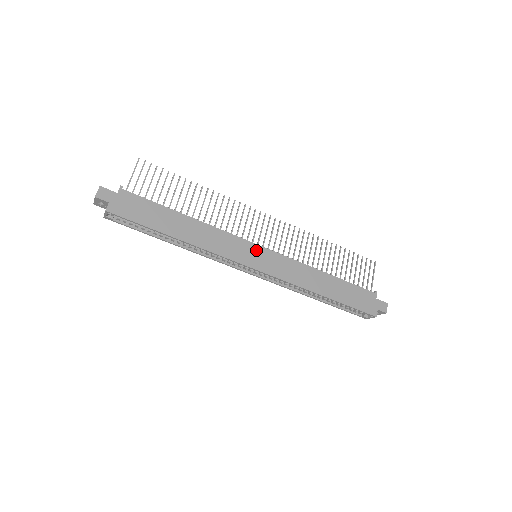
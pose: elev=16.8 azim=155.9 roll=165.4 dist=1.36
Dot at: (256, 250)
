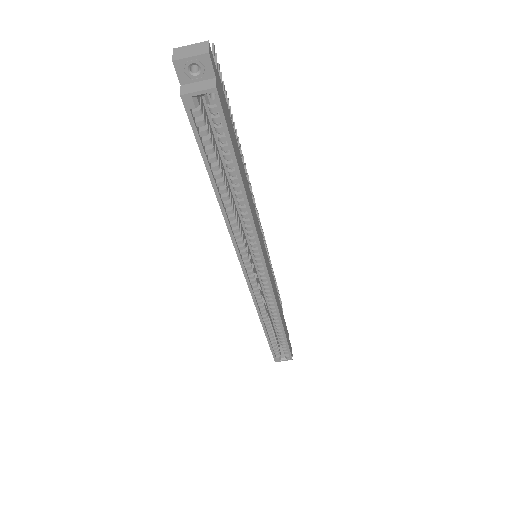
Dot at: occluded
